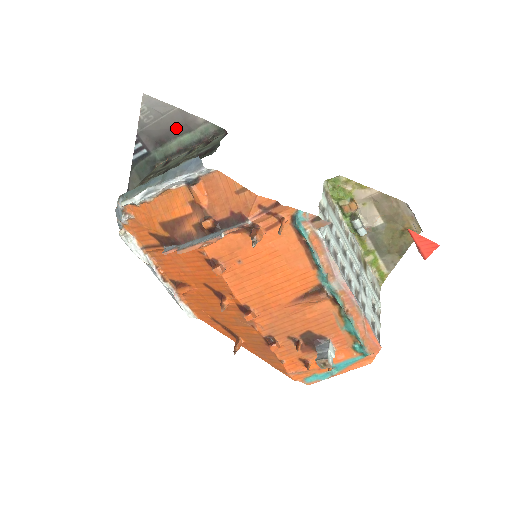
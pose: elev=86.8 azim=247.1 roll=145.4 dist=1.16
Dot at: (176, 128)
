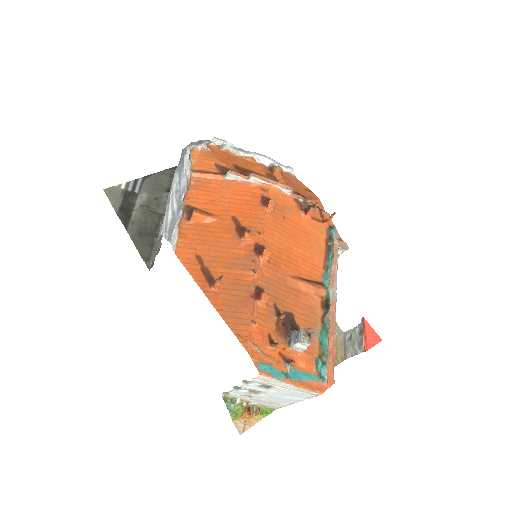
Dot at: occluded
